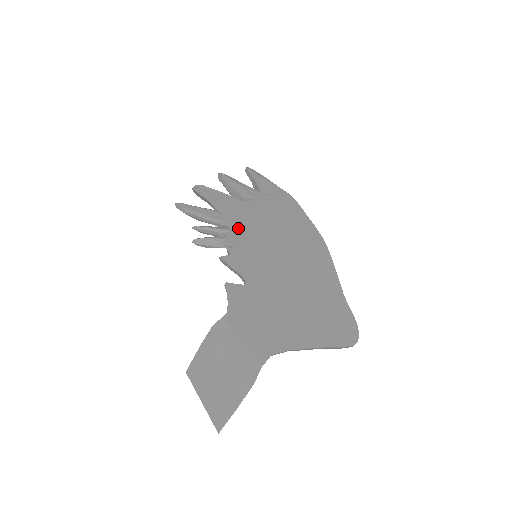
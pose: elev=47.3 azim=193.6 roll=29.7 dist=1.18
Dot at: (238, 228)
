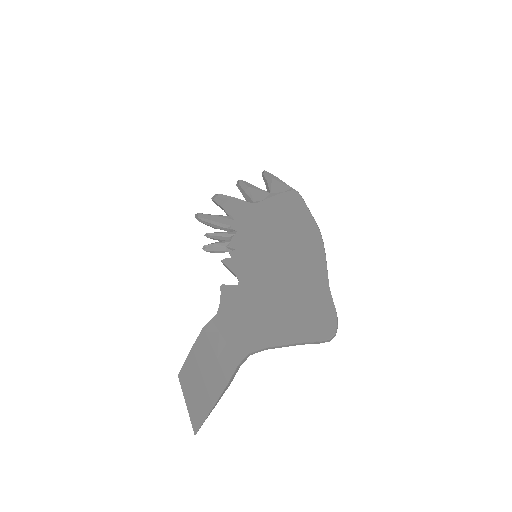
Dot at: (243, 230)
